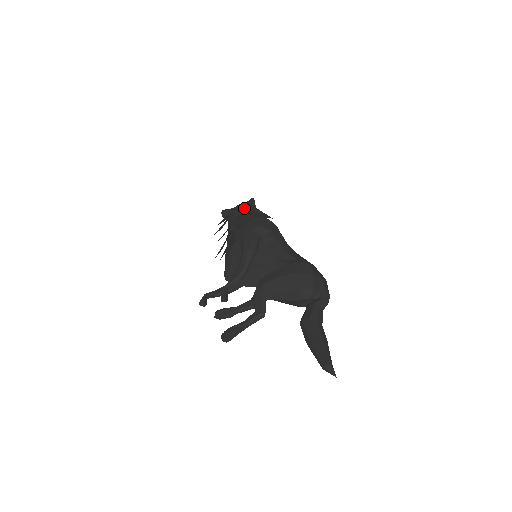
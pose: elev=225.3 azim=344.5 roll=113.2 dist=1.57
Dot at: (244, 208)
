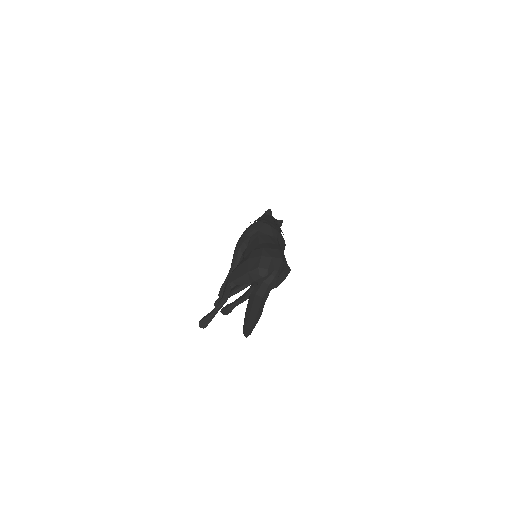
Dot at: occluded
